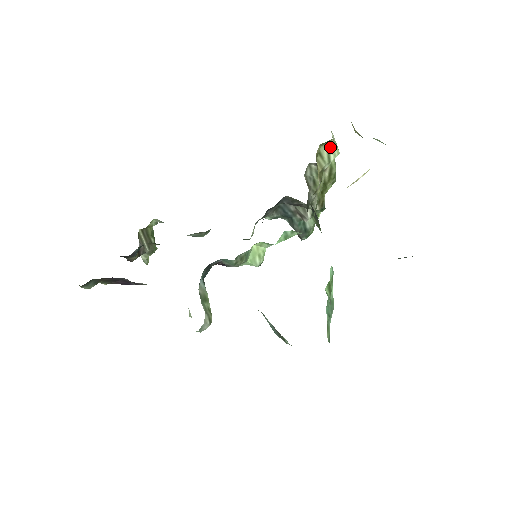
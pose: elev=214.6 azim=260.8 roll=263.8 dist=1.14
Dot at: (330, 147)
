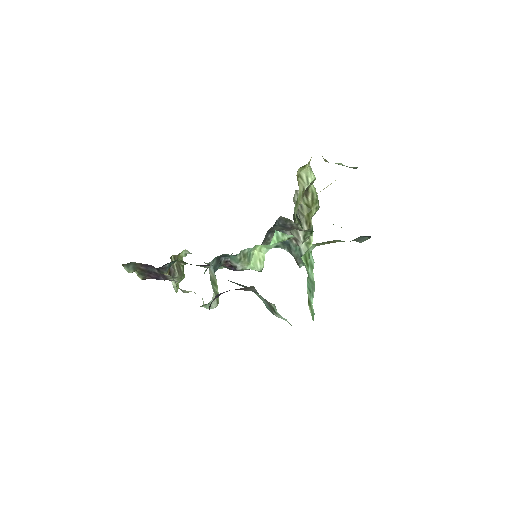
Dot at: (307, 172)
